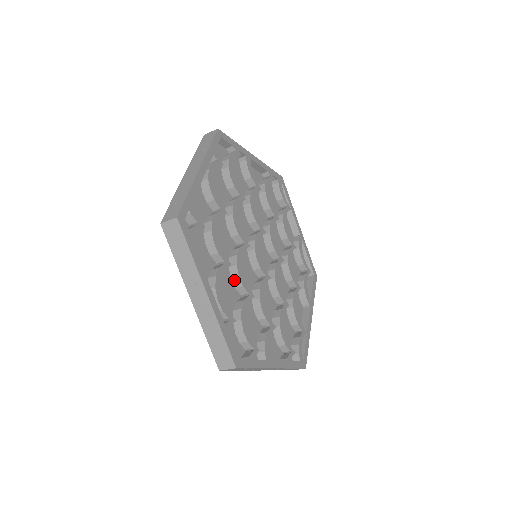
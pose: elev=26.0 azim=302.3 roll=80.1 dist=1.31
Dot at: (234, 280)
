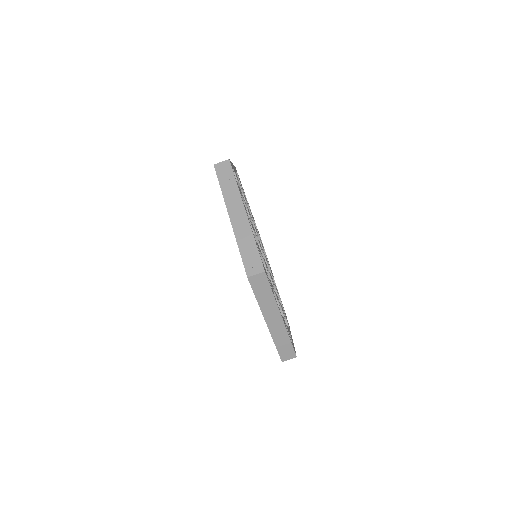
Dot at: occluded
